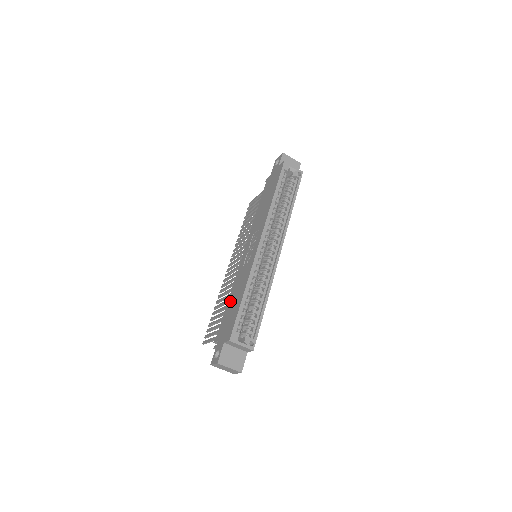
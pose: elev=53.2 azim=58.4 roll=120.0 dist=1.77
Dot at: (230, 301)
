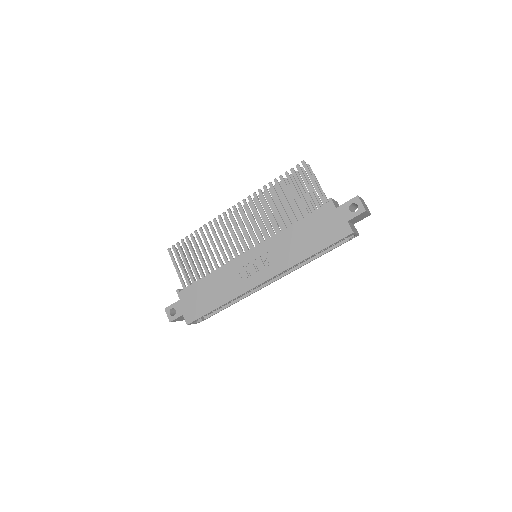
Dot at: (208, 283)
